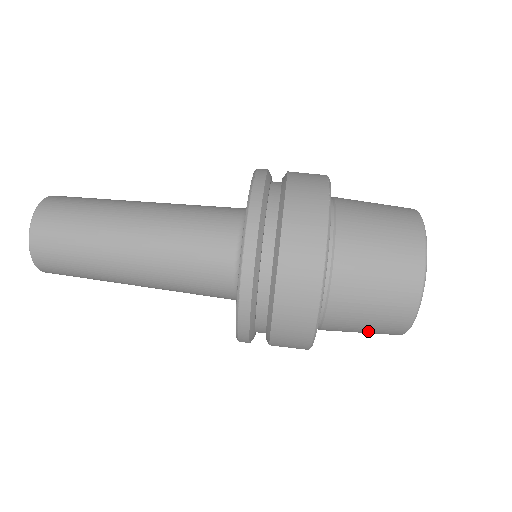
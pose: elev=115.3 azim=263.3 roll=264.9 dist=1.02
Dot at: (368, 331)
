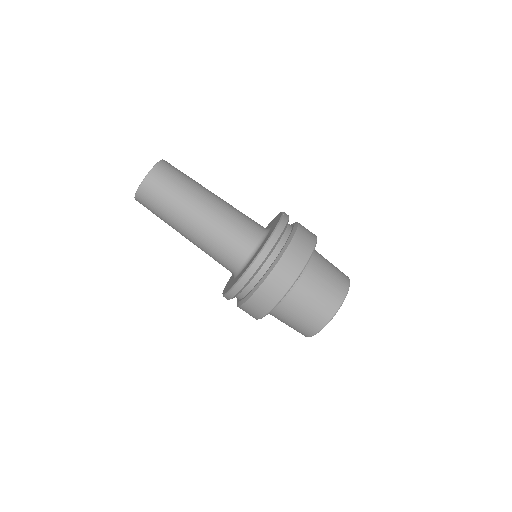
Dot at: (299, 323)
